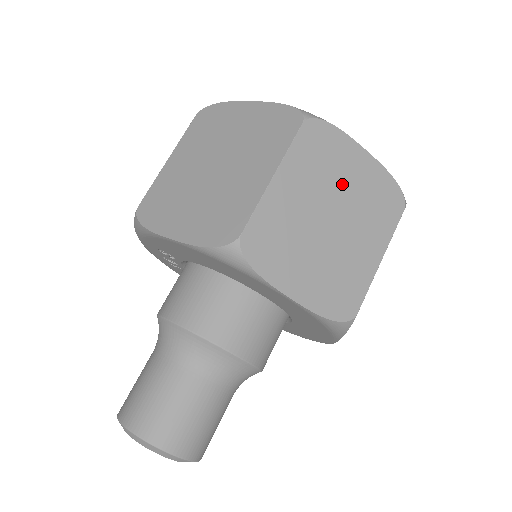
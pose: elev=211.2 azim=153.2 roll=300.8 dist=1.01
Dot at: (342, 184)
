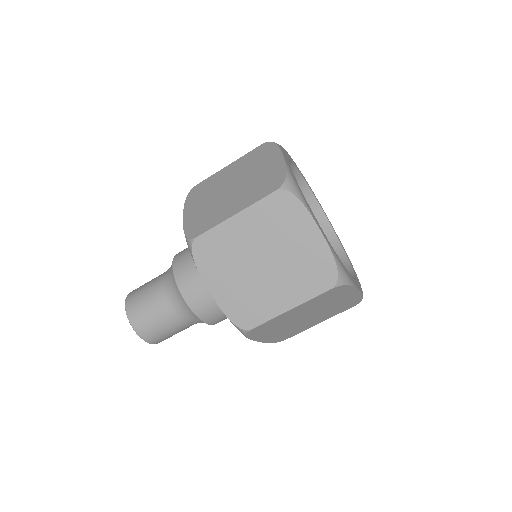
Dot at: (329, 305)
